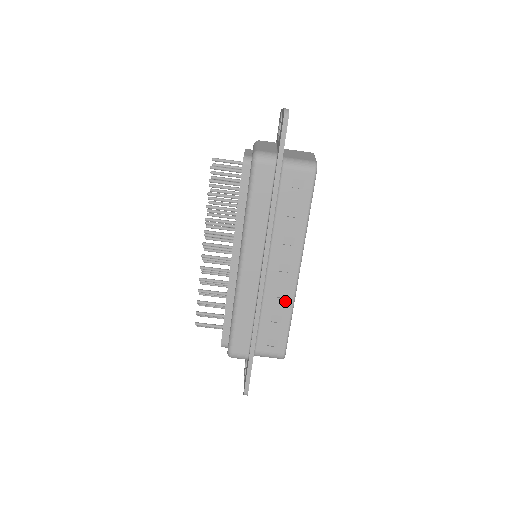
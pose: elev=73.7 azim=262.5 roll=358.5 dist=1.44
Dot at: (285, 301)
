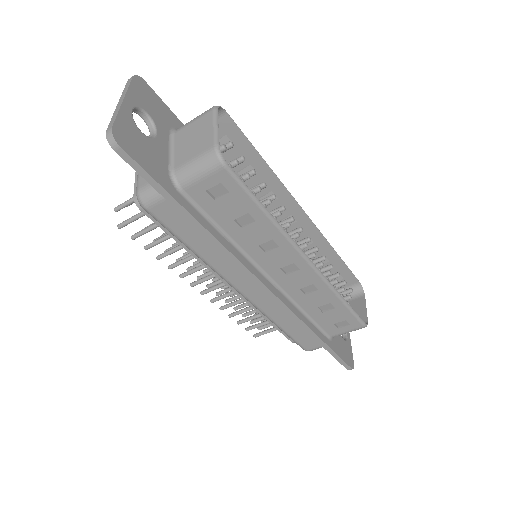
Dot at: (320, 292)
